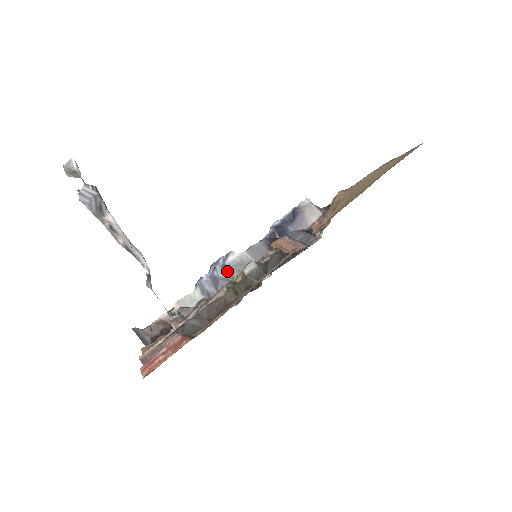
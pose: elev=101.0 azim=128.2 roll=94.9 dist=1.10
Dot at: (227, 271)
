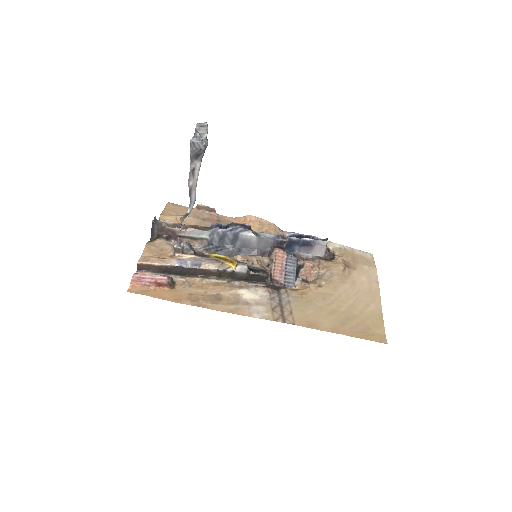
Dot at: (236, 237)
